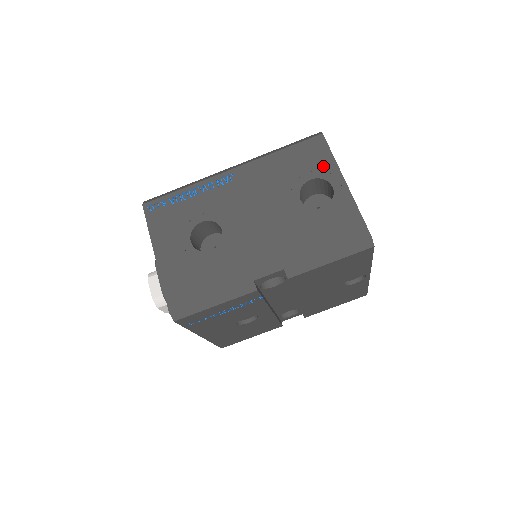
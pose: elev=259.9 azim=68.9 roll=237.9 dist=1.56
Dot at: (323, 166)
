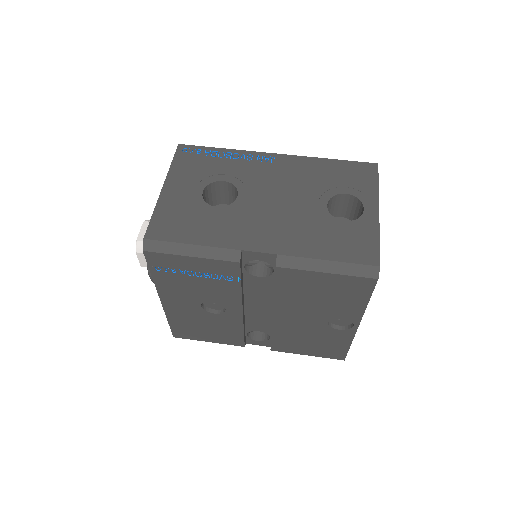
Dot at: (364, 188)
